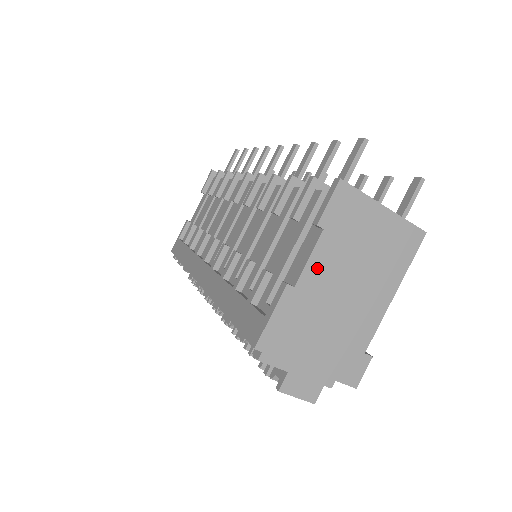
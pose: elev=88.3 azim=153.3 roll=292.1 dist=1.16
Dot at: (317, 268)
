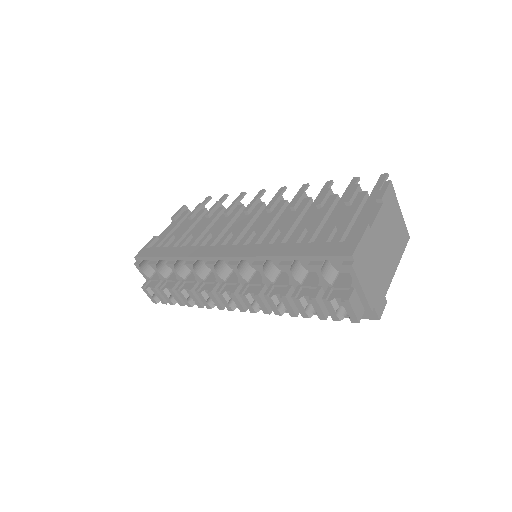
Dot at: (378, 224)
